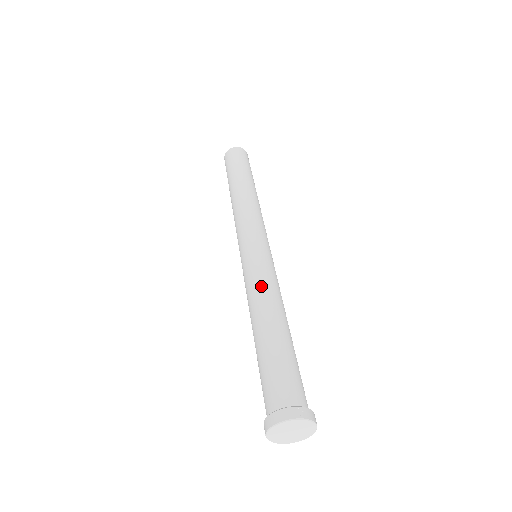
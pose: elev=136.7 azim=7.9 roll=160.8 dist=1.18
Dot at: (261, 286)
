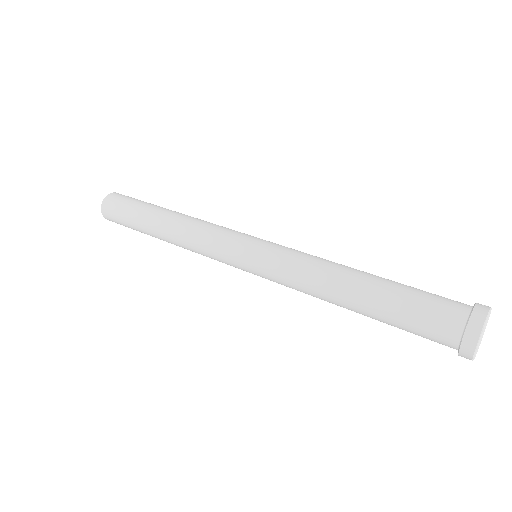
Dot at: (313, 259)
